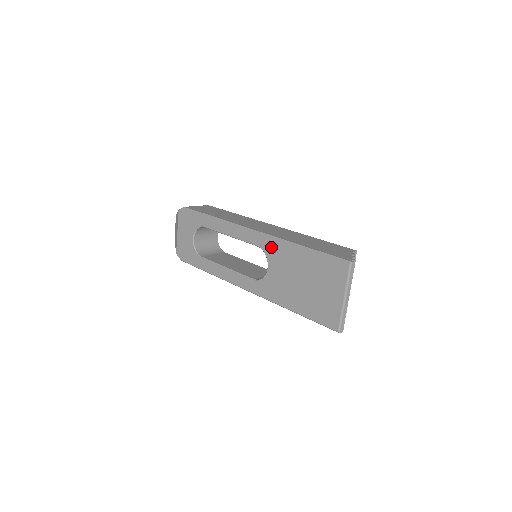
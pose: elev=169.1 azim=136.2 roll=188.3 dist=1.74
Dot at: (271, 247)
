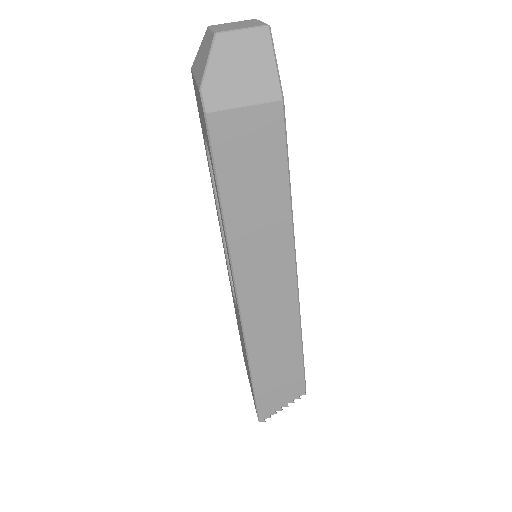
Dot at: (240, 325)
